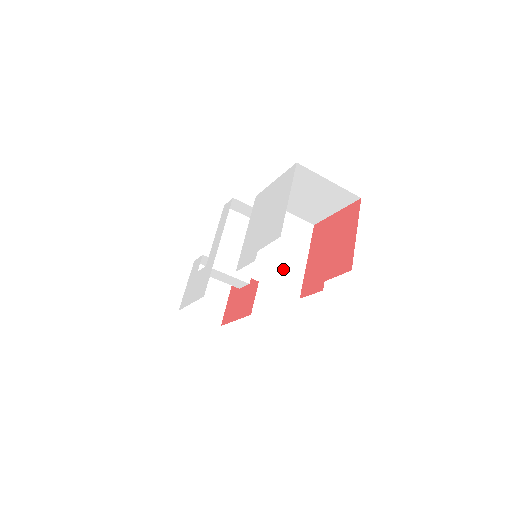
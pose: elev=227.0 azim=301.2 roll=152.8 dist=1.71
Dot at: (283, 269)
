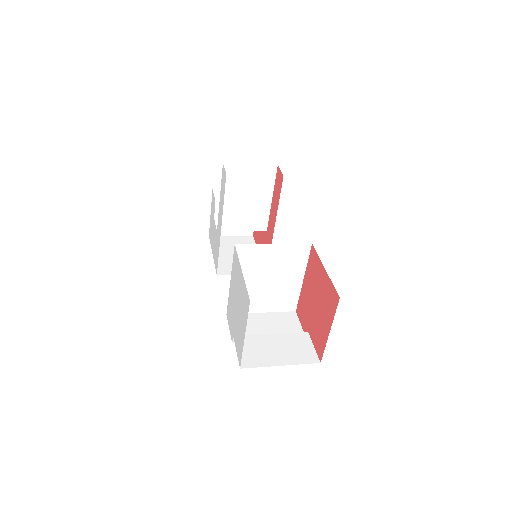
Dot at: (276, 295)
